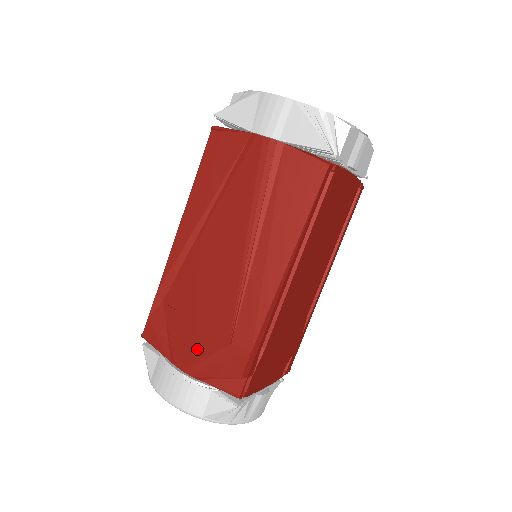
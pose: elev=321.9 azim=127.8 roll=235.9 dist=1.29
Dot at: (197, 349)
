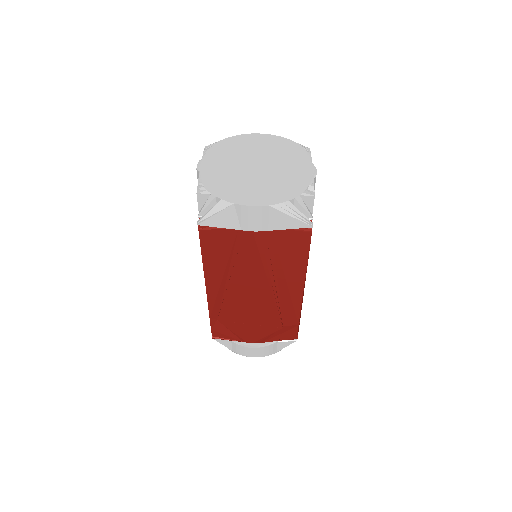
Dot at: (260, 334)
